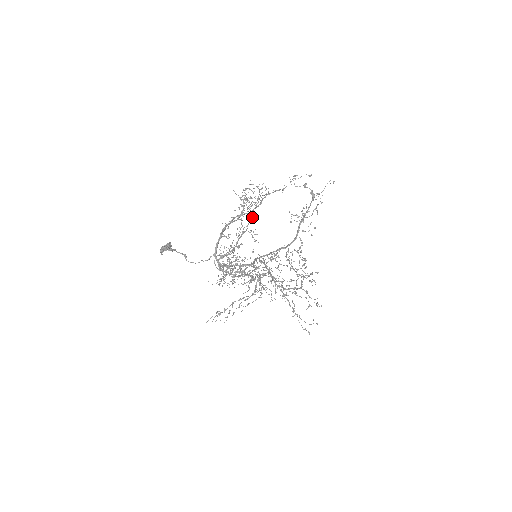
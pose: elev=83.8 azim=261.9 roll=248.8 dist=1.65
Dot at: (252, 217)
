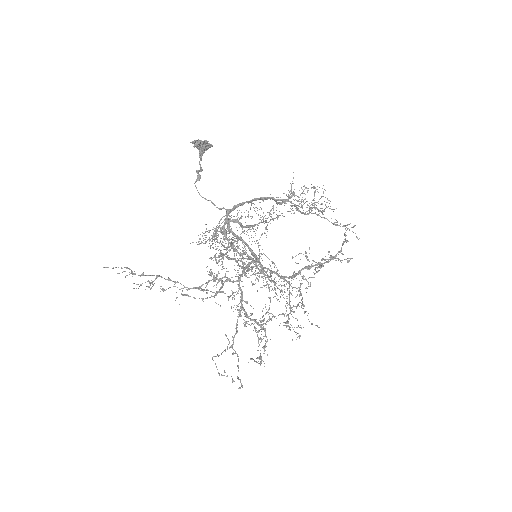
Dot at: (278, 216)
